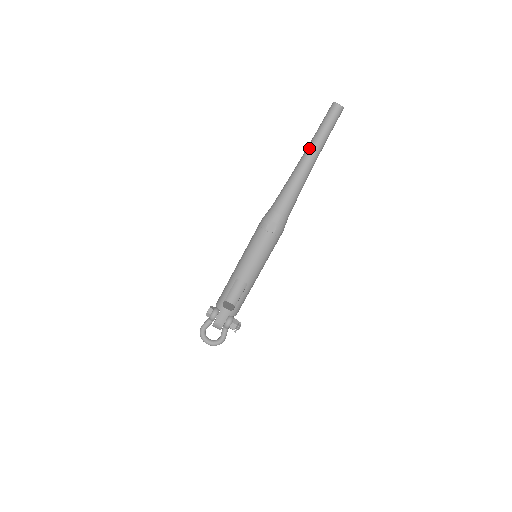
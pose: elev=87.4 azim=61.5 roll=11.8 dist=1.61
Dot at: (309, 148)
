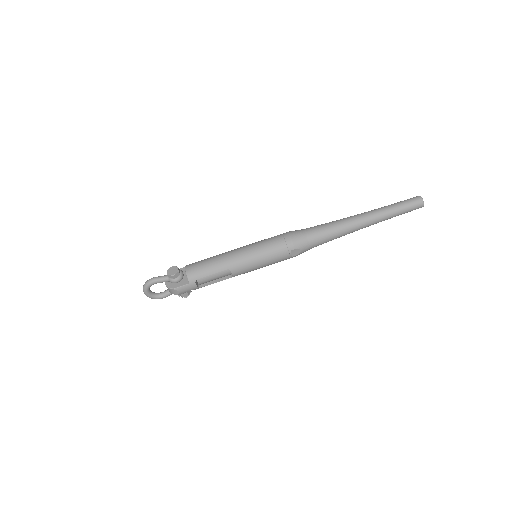
Dot at: (376, 216)
